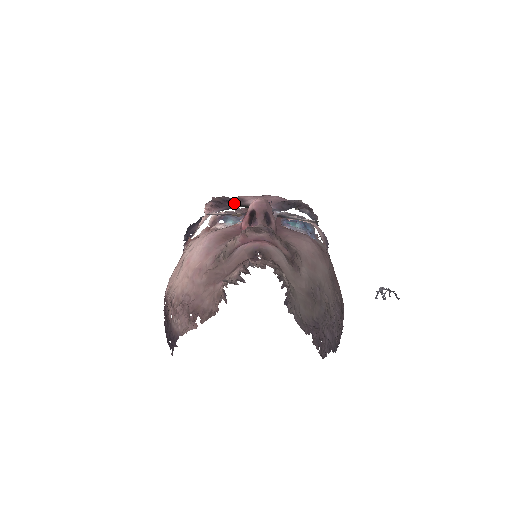
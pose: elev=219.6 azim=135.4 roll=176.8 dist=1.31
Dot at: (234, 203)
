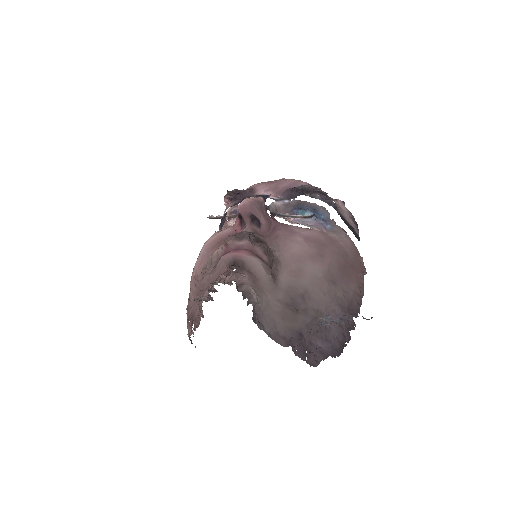
Dot at: (245, 195)
